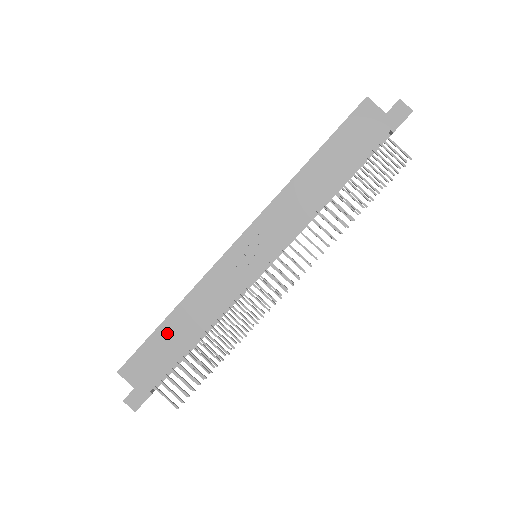
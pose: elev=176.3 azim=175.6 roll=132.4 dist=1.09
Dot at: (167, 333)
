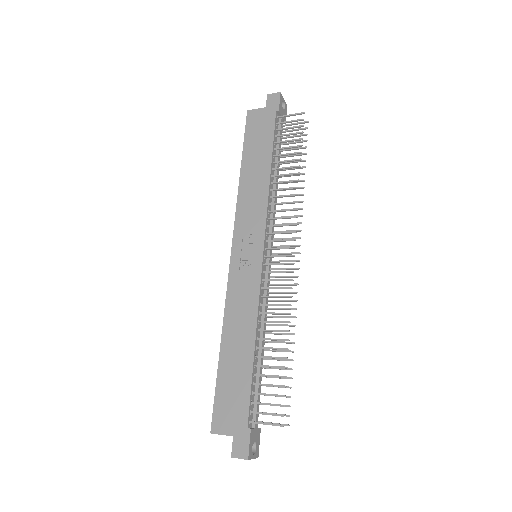
Dot at: (228, 363)
